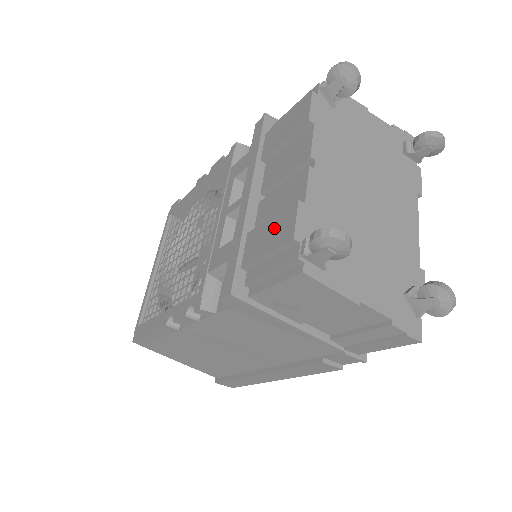
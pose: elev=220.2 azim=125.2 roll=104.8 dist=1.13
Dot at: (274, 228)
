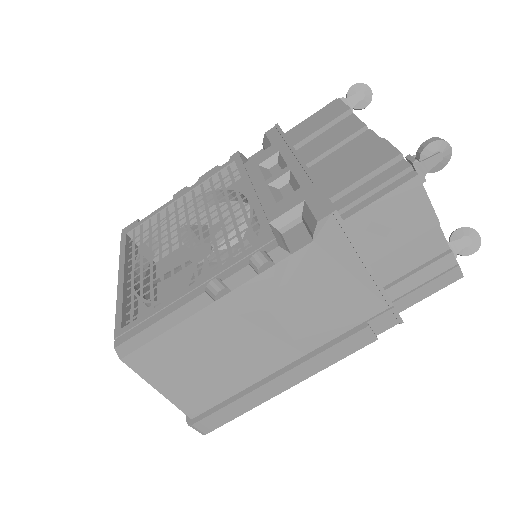
Dot at: (363, 160)
